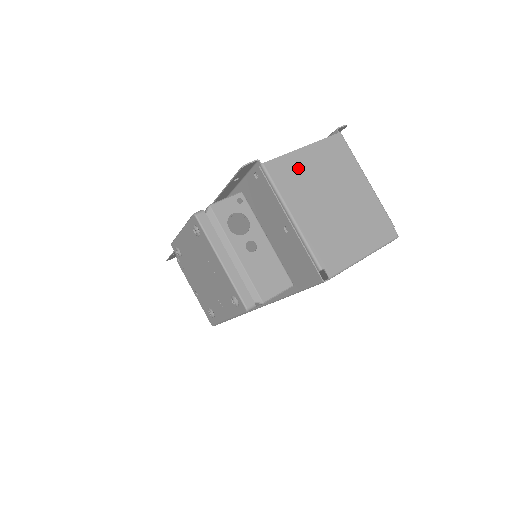
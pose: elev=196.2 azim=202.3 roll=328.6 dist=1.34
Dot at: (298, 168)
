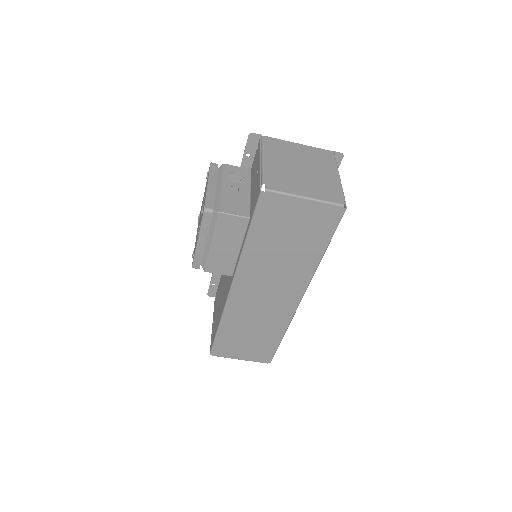
Dot at: (286, 147)
